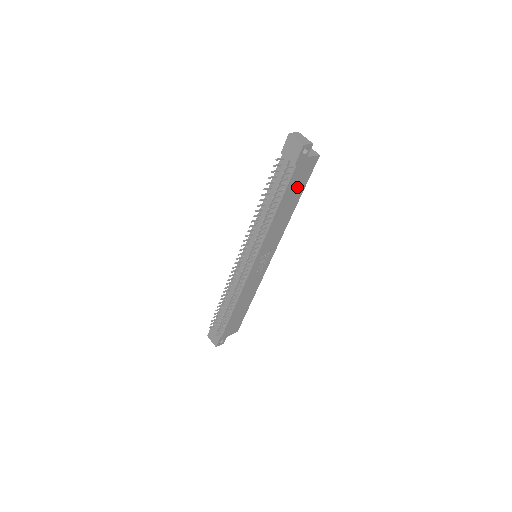
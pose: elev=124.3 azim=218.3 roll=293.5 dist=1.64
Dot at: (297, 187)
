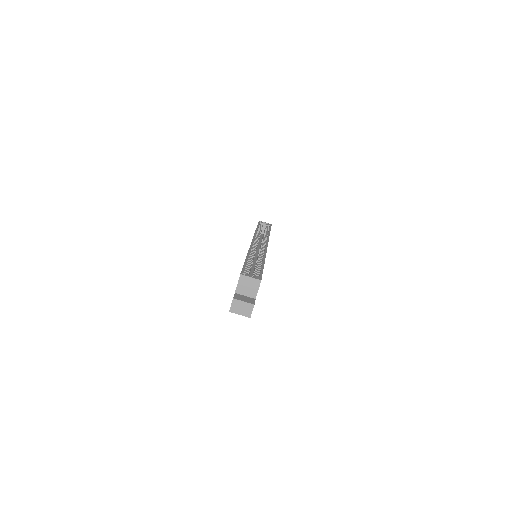
Dot at: occluded
